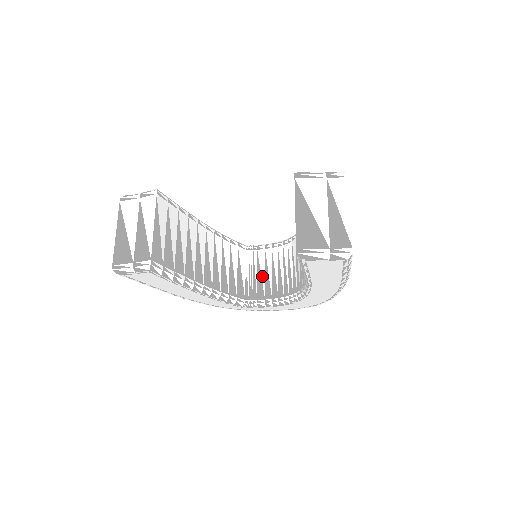
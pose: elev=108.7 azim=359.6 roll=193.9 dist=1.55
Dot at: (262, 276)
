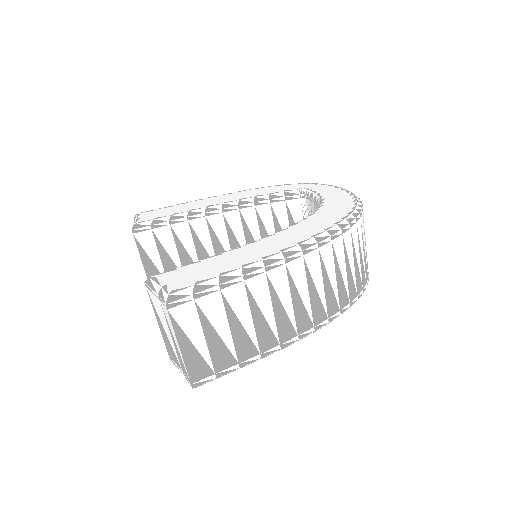
Dot at: occluded
